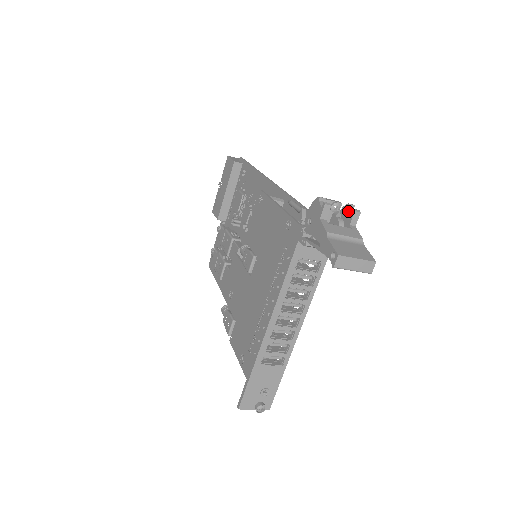
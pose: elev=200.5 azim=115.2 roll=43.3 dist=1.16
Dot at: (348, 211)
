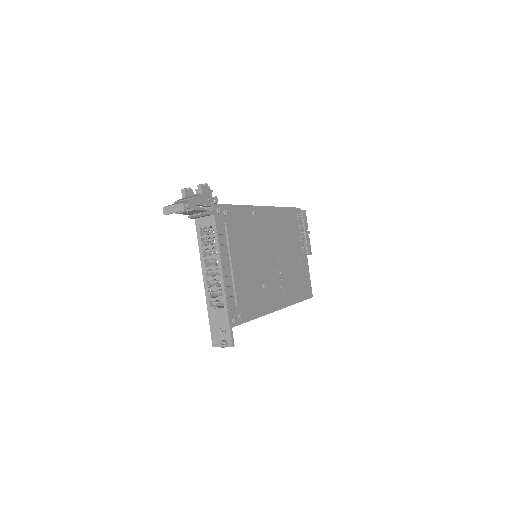
Dot at: occluded
